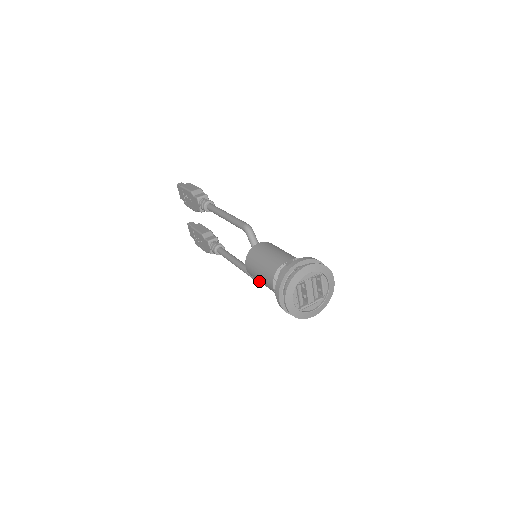
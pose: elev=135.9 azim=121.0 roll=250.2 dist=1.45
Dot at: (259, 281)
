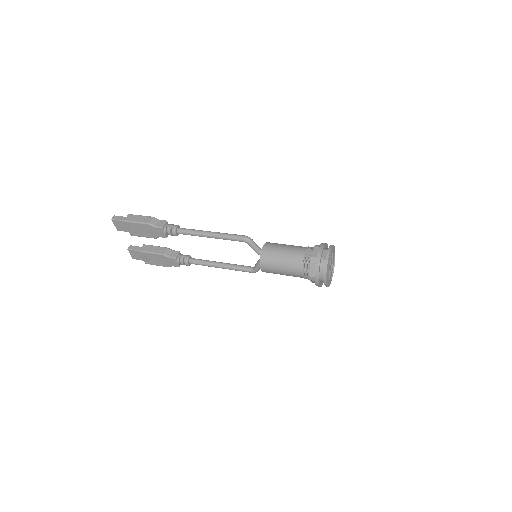
Dot at: occluded
